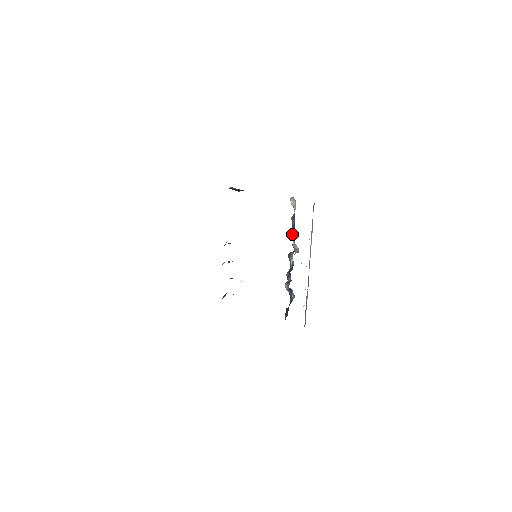
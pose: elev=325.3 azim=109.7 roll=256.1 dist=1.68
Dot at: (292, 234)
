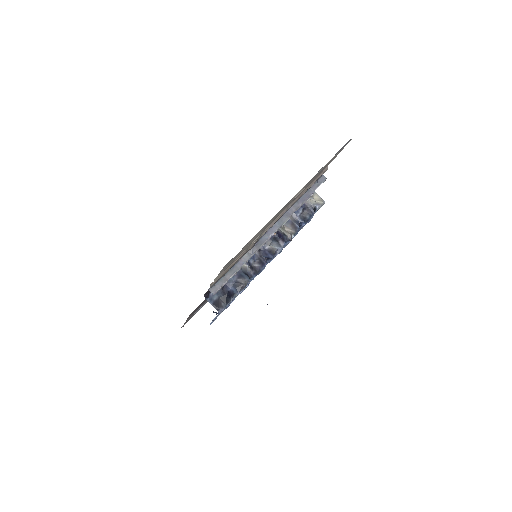
Dot at: (294, 220)
